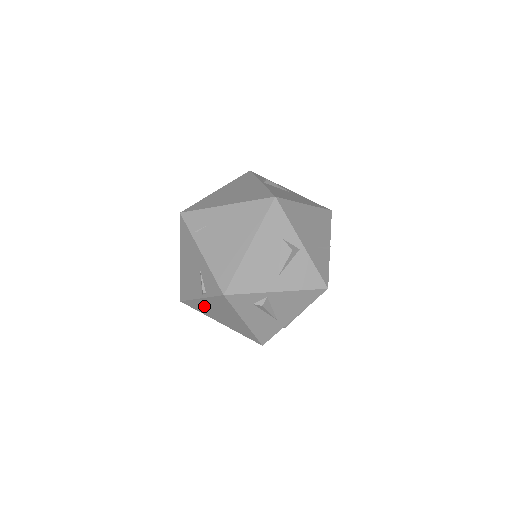
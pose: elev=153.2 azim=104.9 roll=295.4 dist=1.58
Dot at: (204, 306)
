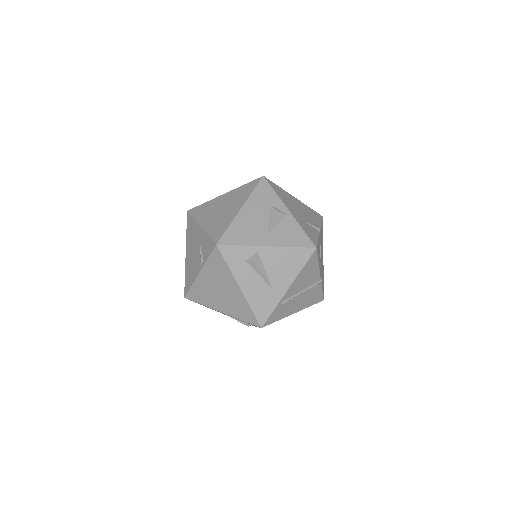
Dot at: (204, 287)
